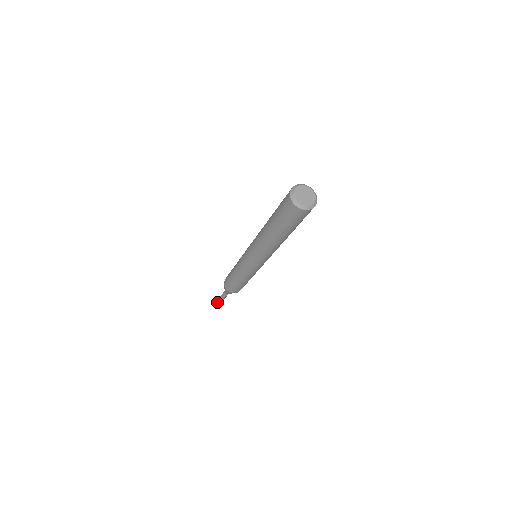
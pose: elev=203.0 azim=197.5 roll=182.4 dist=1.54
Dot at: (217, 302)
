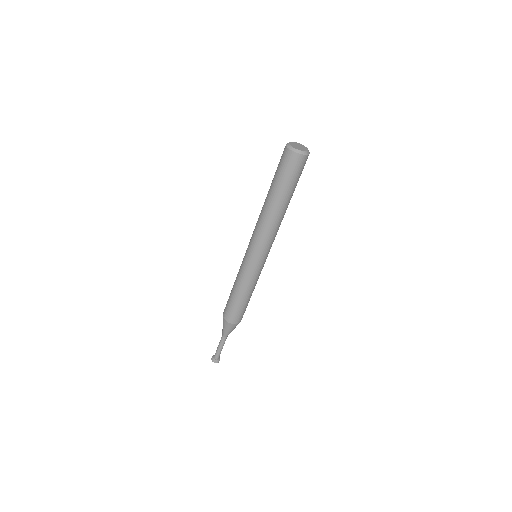
Dot at: (215, 360)
